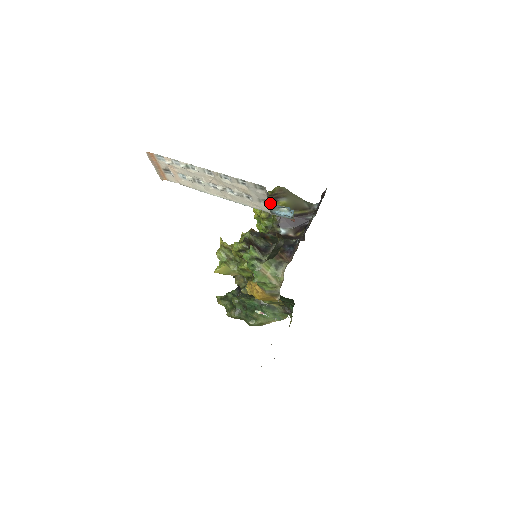
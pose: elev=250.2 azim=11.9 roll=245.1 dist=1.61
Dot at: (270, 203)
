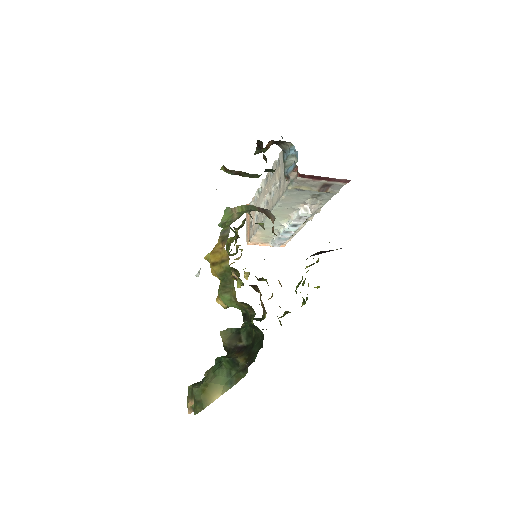
Dot at: (284, 157)
